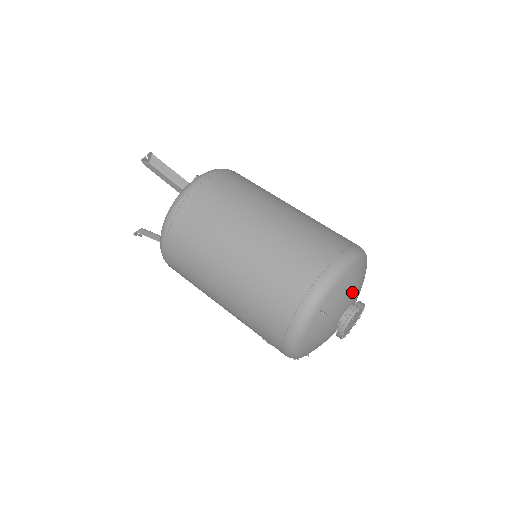
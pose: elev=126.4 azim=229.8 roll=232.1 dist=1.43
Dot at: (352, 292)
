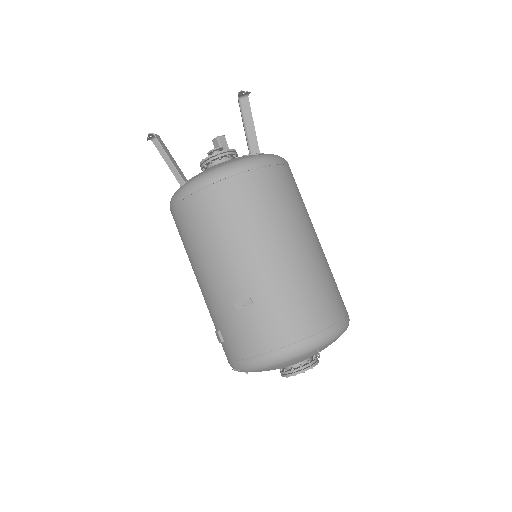
Dot at: occluded
